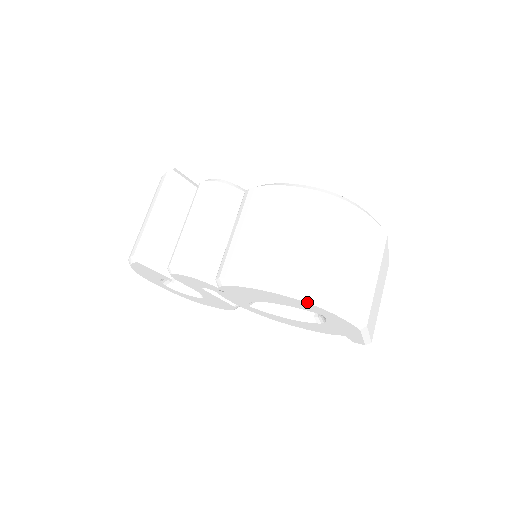
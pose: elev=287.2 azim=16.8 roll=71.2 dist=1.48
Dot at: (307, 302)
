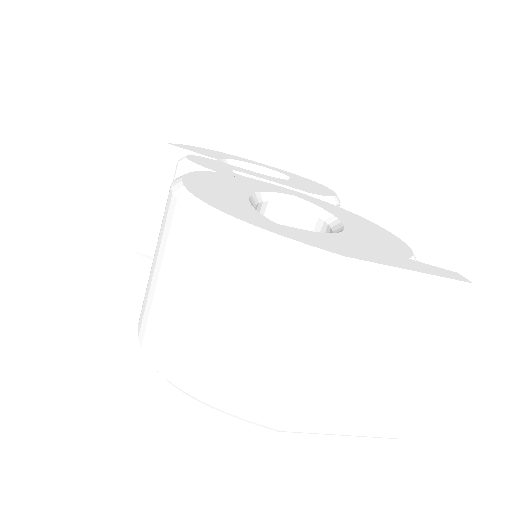
Dot at: occluded
